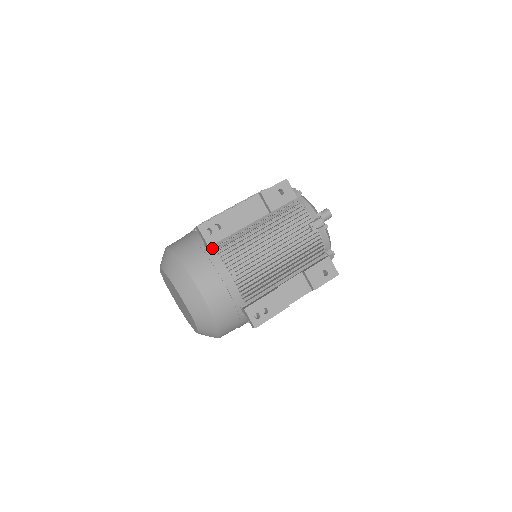
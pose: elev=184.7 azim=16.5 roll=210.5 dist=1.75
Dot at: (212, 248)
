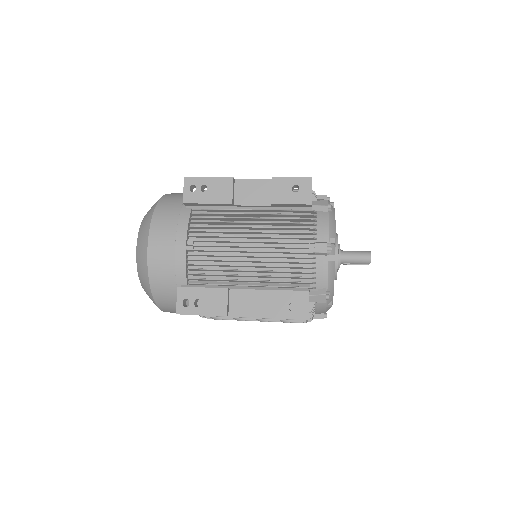
Dot at: (191, 209)
